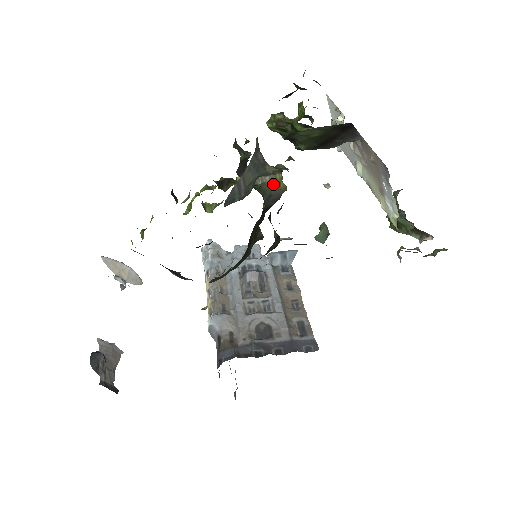
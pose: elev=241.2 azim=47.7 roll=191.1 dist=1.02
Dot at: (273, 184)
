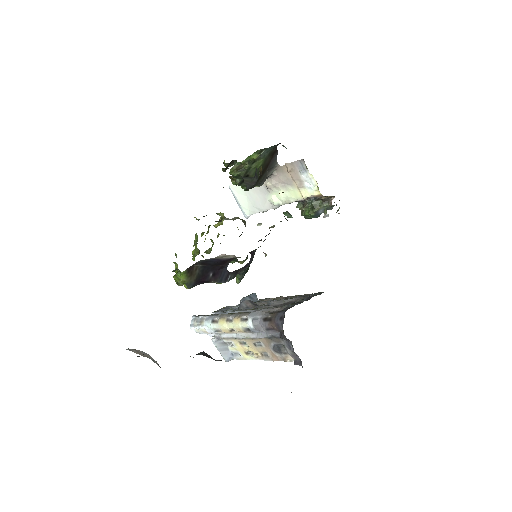
Dot at: occluded
